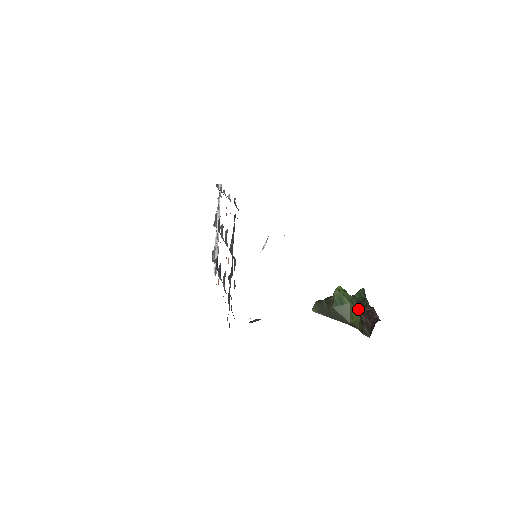
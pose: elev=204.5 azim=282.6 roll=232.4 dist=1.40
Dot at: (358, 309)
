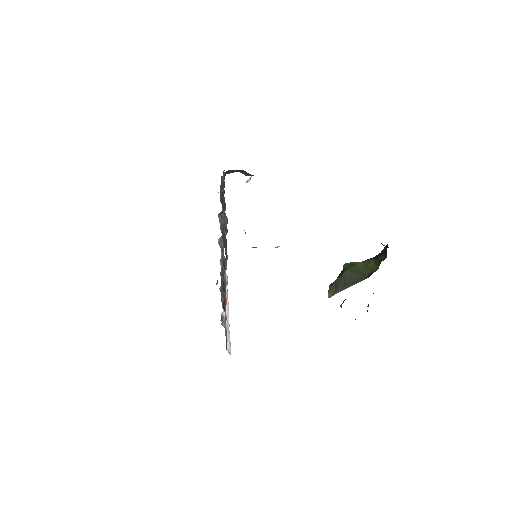
Dot at: (370, 259)
